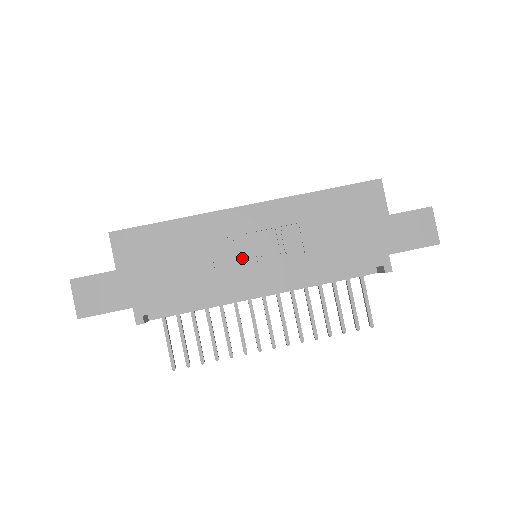
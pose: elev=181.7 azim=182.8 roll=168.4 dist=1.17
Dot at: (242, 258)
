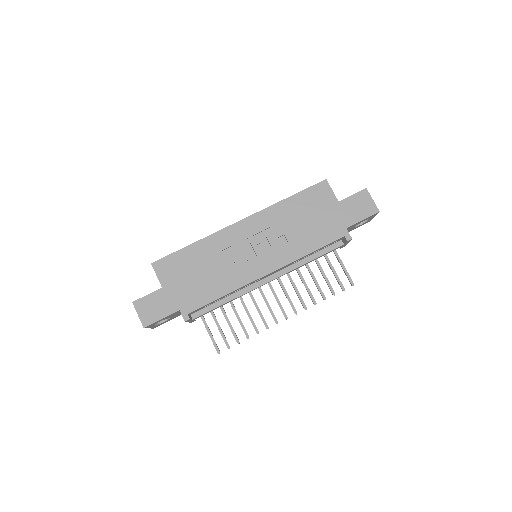
Dot at: (246, 257)
